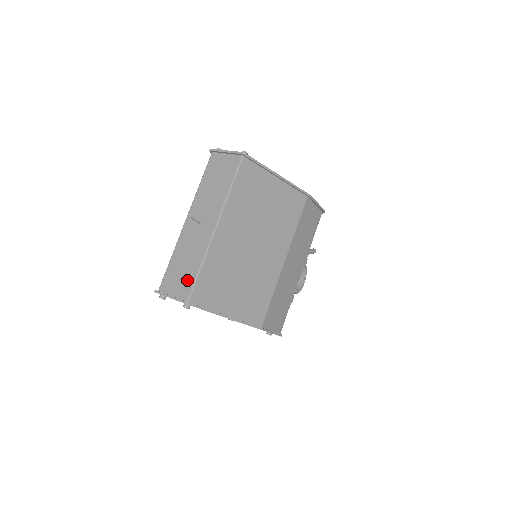
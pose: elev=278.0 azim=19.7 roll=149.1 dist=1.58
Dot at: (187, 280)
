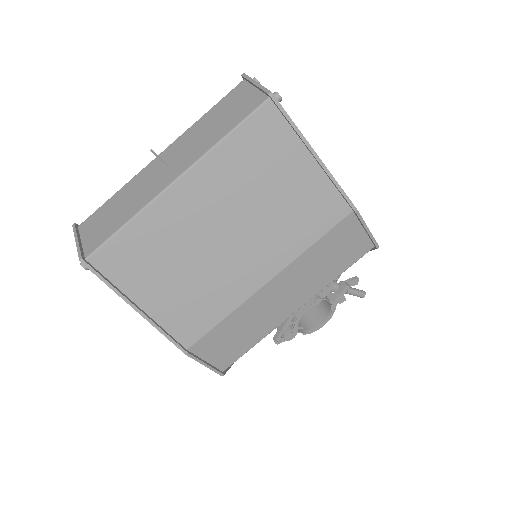
Dot at: (105, 231)
